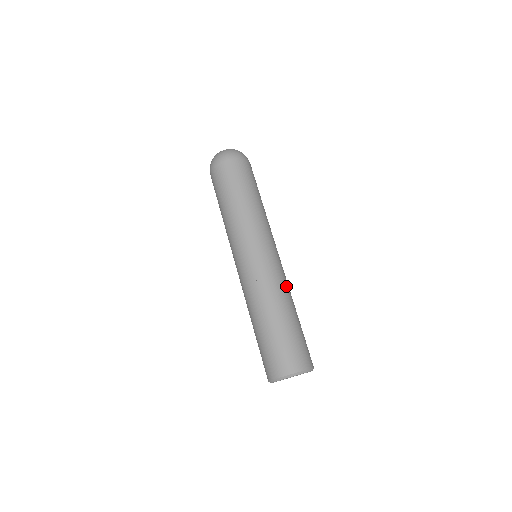
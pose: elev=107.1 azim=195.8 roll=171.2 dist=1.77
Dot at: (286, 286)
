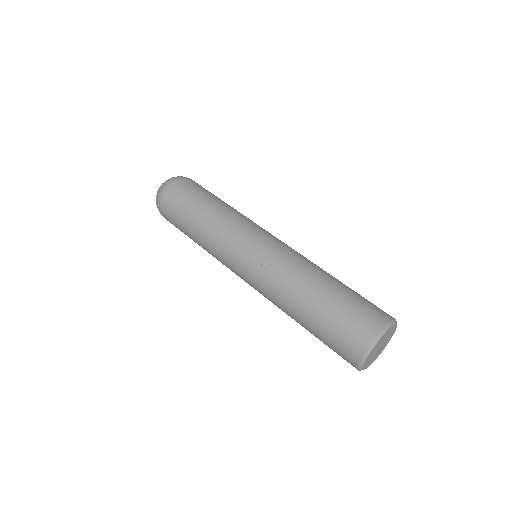
Dot at: (306, 259)
